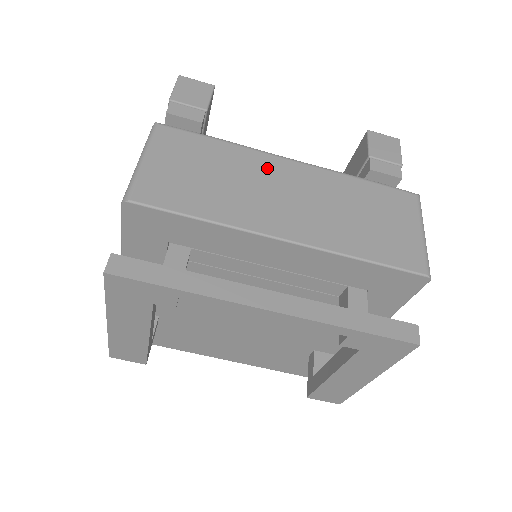
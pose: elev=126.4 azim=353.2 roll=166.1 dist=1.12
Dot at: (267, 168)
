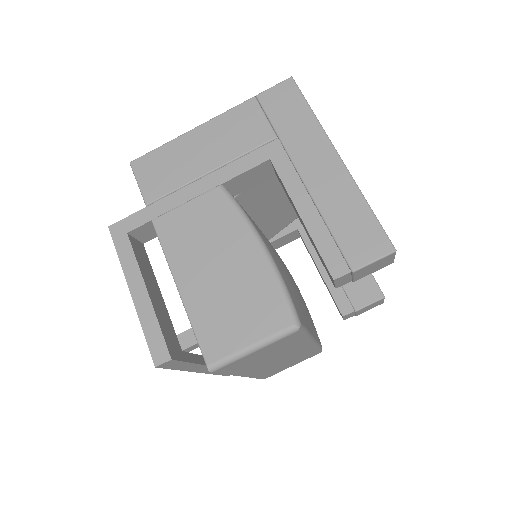
Dot at: (295, 349)
